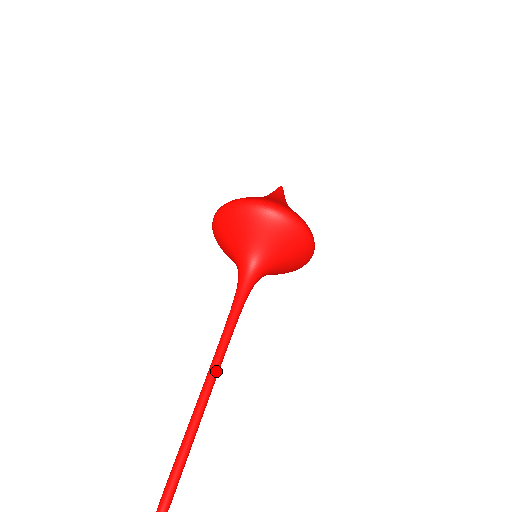
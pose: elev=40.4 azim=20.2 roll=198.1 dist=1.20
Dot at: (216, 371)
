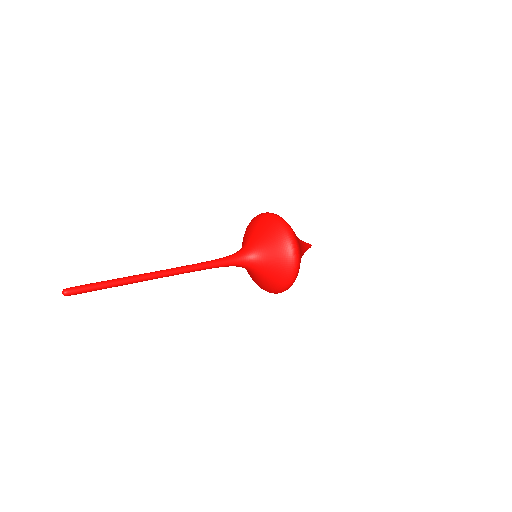
Dot at: (170, 275)
